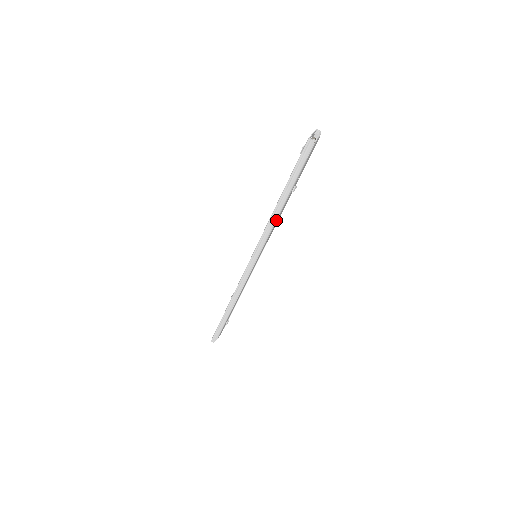
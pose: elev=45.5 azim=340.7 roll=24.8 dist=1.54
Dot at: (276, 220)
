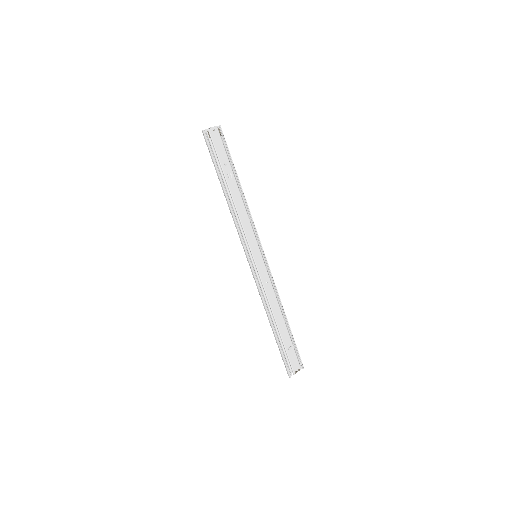
Dot at: (236, 210)
